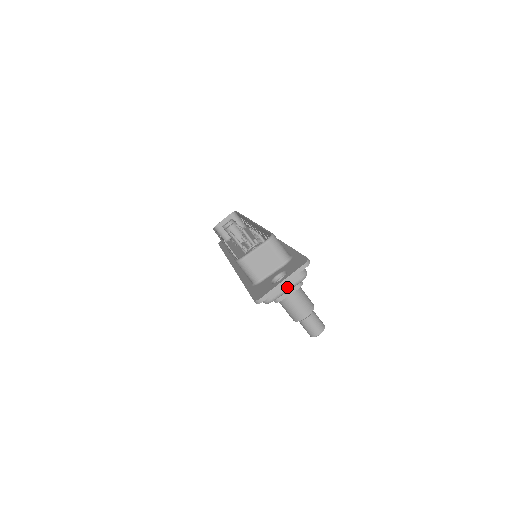
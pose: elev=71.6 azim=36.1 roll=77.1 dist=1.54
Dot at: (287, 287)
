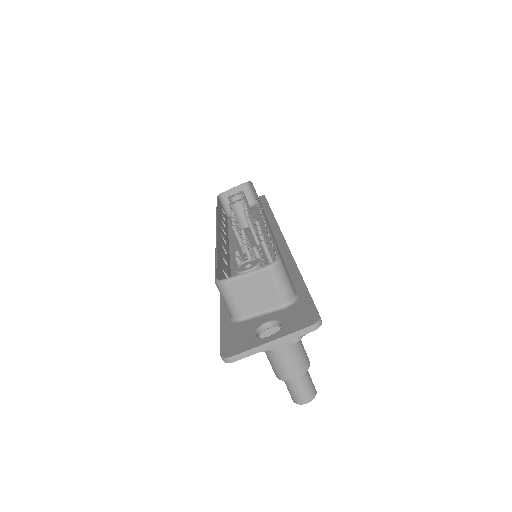
Dot at: occluded
